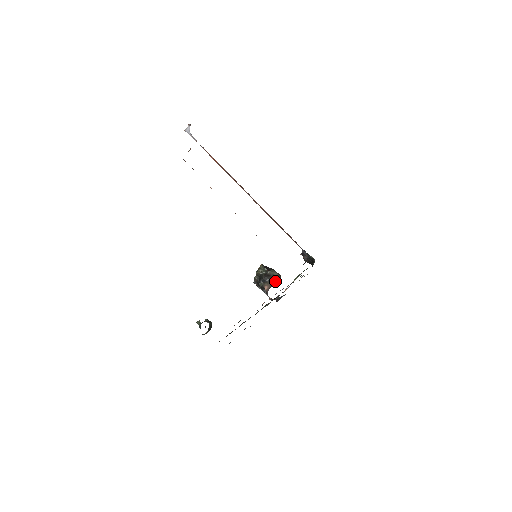
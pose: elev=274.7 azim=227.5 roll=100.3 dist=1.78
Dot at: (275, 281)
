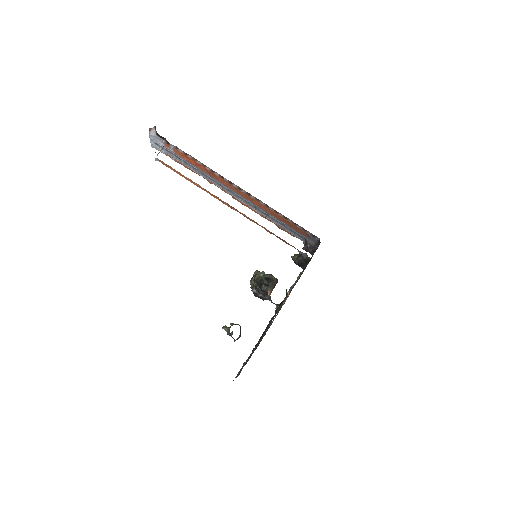
Dot at: (274, 286)
